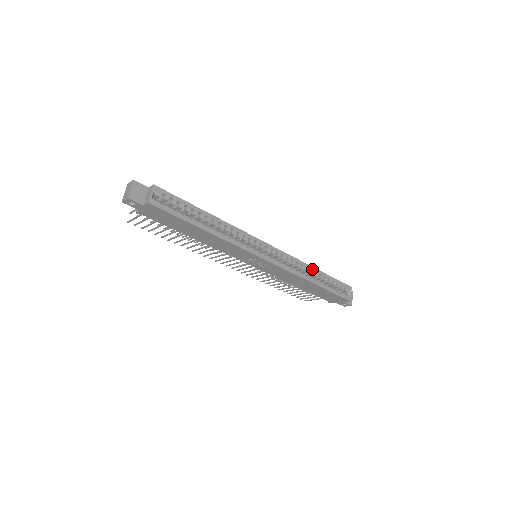
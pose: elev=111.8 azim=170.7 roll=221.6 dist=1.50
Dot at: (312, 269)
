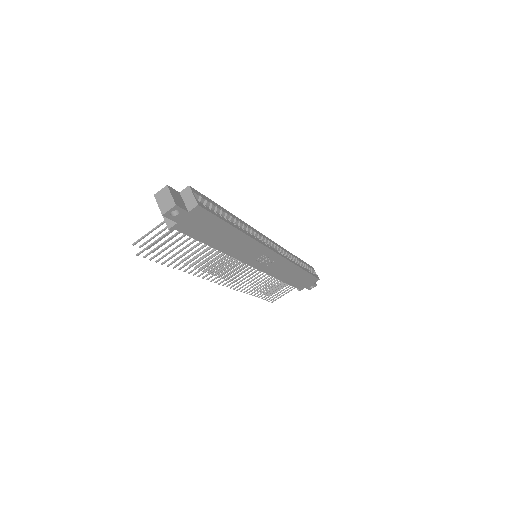
Dot at: (293, 256)
